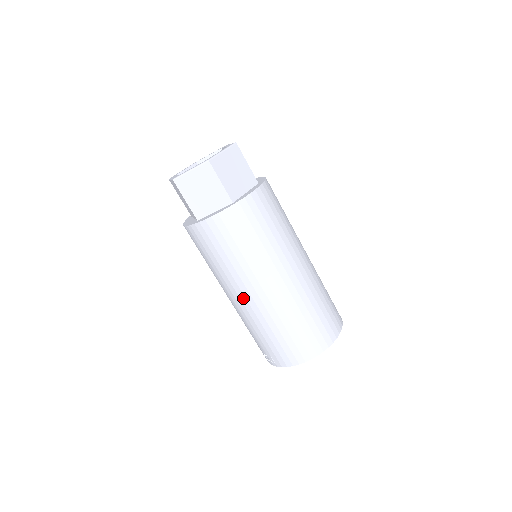
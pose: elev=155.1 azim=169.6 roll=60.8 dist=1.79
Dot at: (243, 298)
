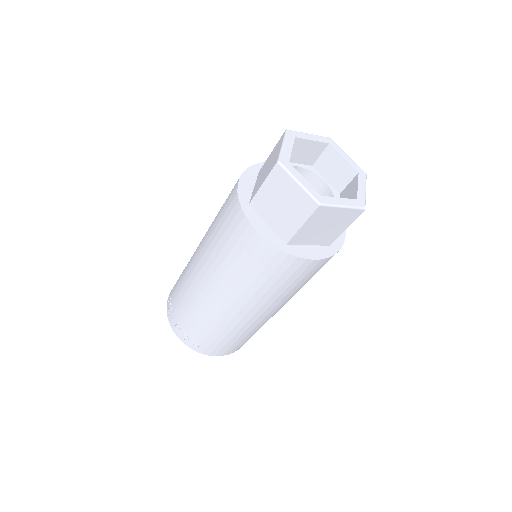
Dot at: (243, 313)
